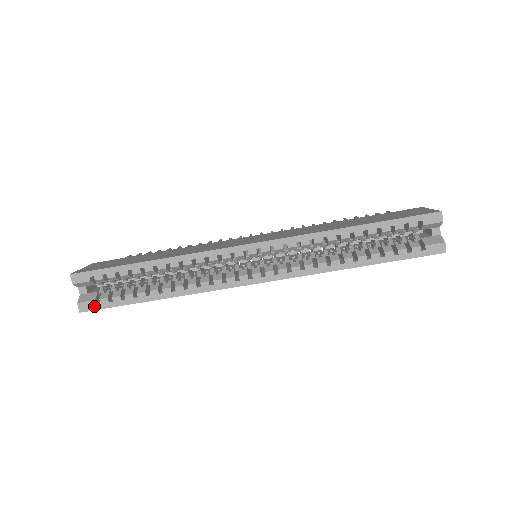
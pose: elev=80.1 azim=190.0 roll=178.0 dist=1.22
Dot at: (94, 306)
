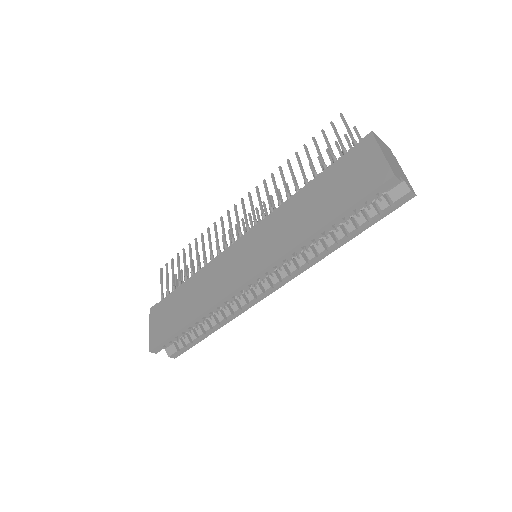
Dot at: (180, 353)
